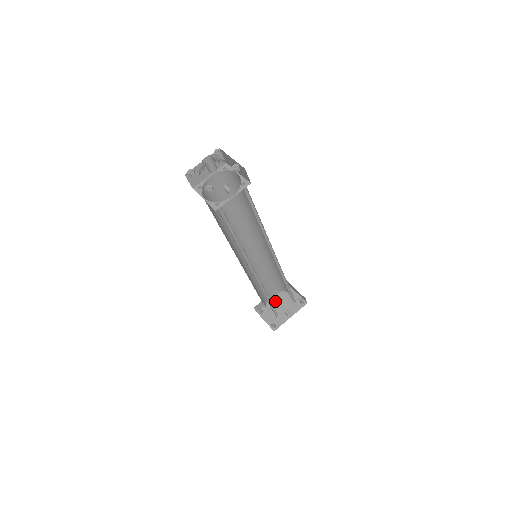
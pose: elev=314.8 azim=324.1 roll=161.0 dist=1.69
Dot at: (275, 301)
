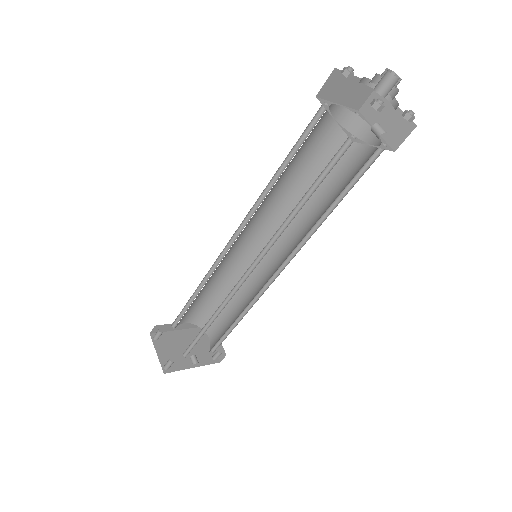
Dot at: (180, 335)
